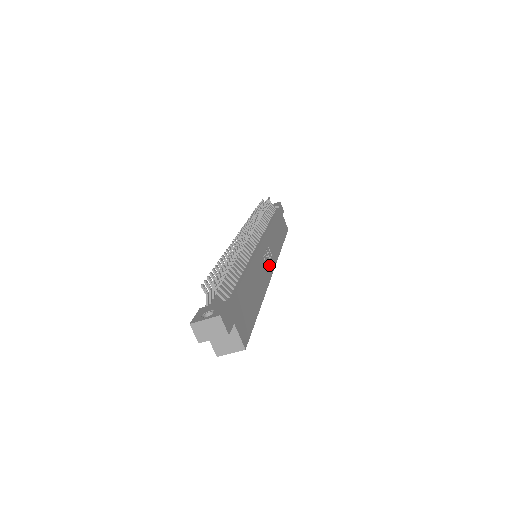
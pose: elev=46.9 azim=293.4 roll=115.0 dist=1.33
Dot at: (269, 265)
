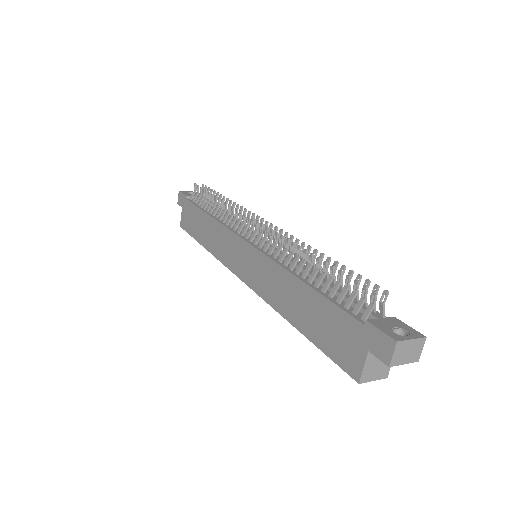
Dot at: occluded
